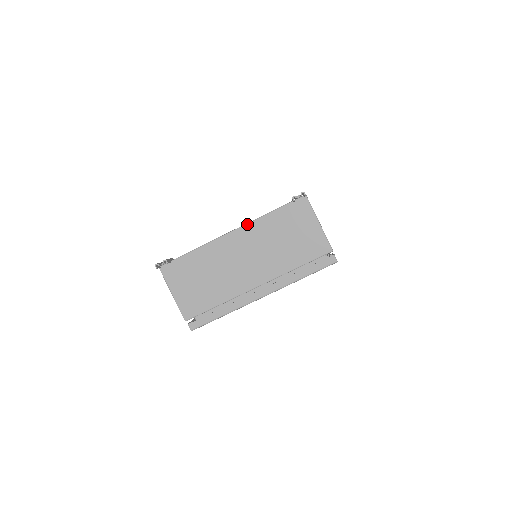
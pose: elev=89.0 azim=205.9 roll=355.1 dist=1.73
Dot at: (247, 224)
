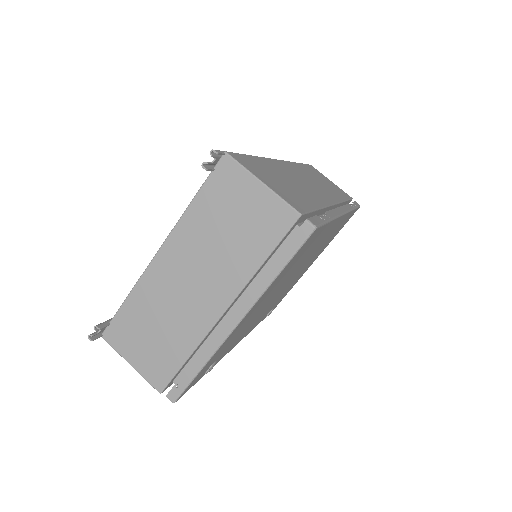
Dot at: (171, 232)
